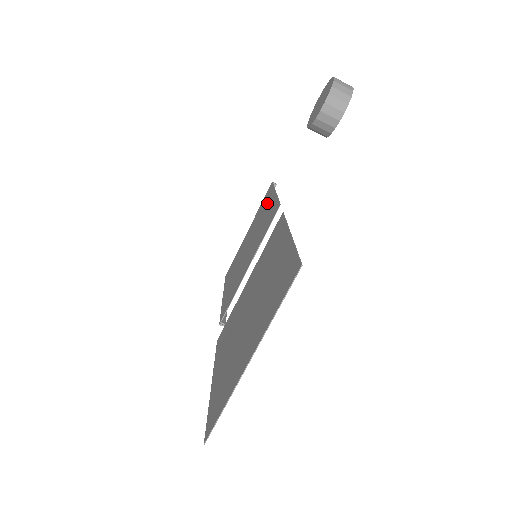
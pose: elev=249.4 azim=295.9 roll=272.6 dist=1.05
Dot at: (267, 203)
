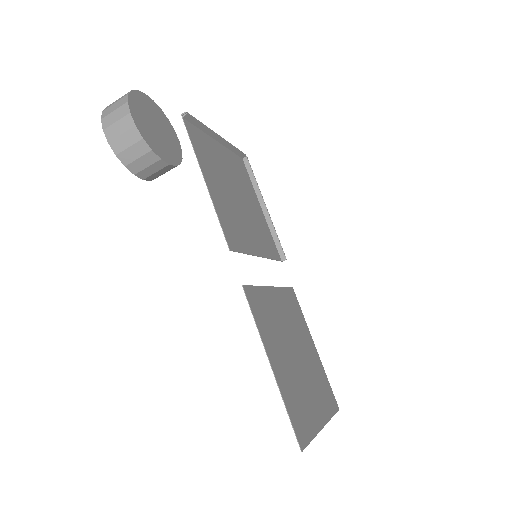
Dot at: (207, 169)
